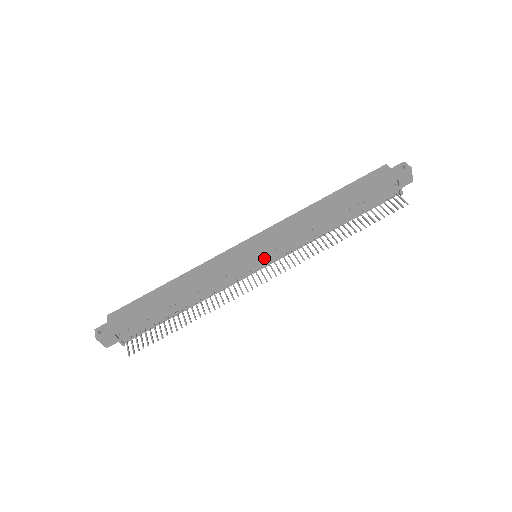
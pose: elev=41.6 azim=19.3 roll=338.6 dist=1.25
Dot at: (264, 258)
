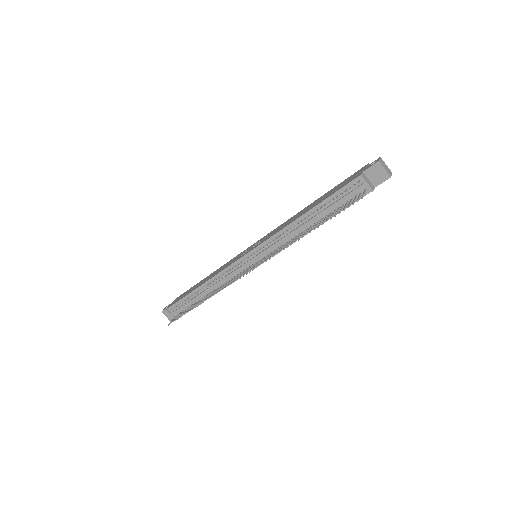
Dot at: (254, 256)
